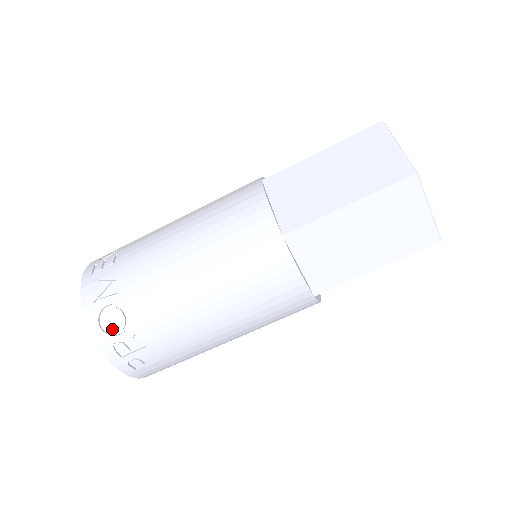
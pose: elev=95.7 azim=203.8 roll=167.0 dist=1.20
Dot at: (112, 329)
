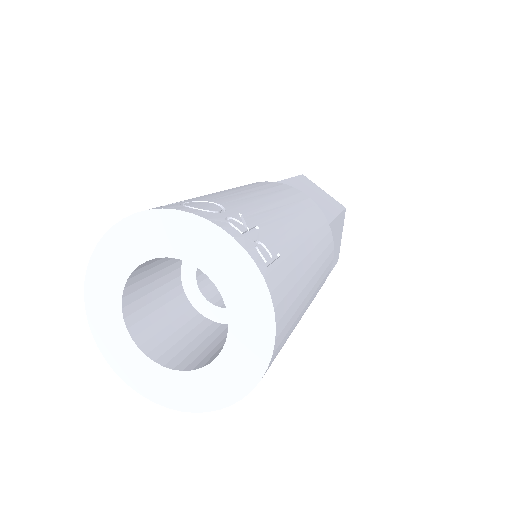
Dot at: (210, 209)
